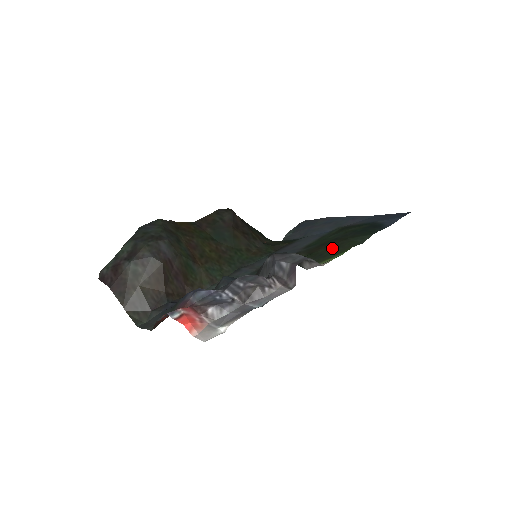
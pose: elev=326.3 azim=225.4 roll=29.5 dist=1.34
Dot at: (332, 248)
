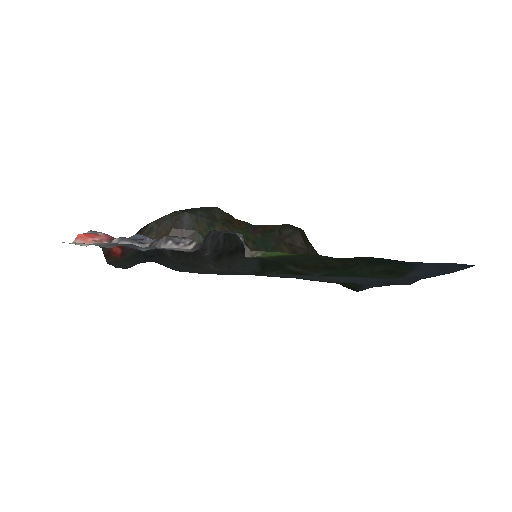
Dot at: (311, 259)
